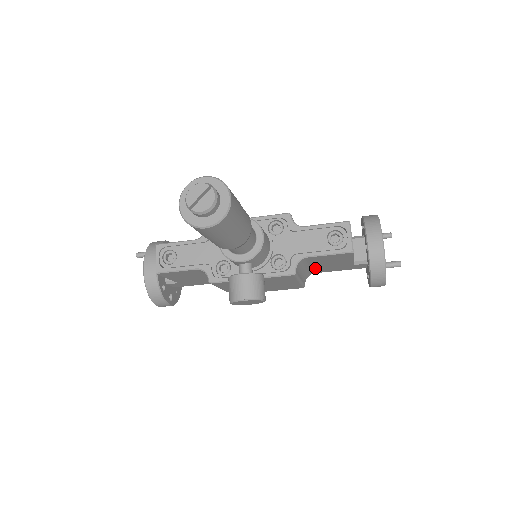
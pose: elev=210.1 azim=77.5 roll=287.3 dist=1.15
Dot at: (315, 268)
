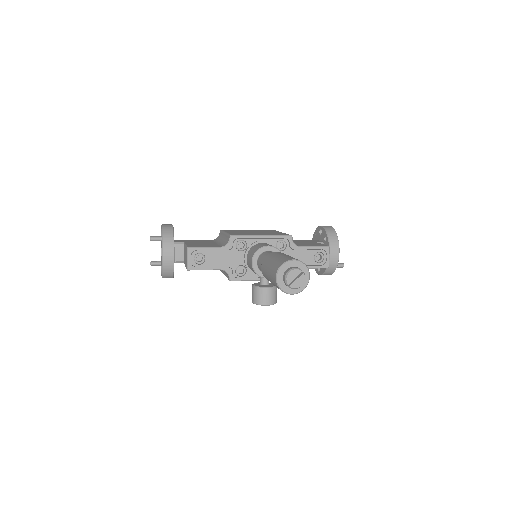
Dot at: occluded
